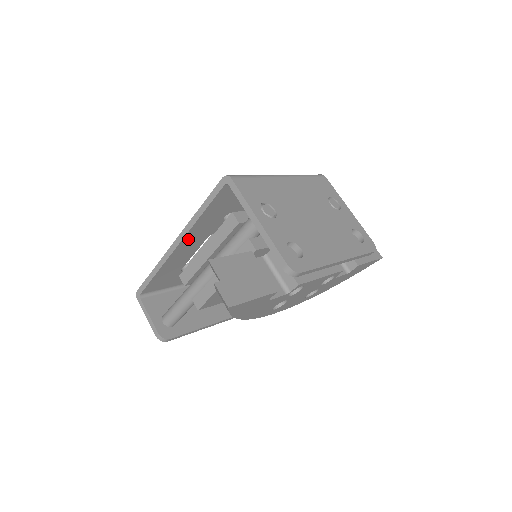
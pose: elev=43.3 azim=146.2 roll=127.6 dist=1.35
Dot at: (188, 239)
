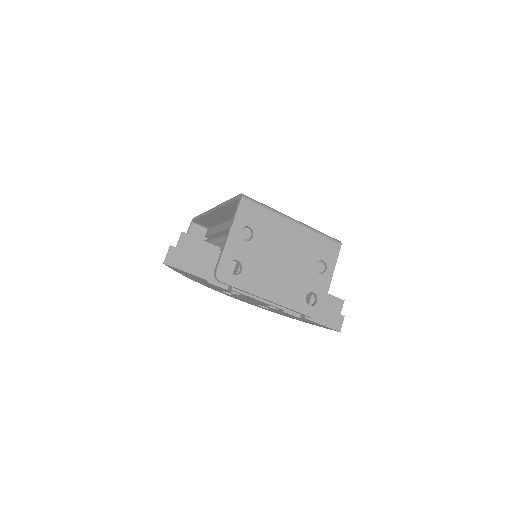
Dot at: (221, 212)
